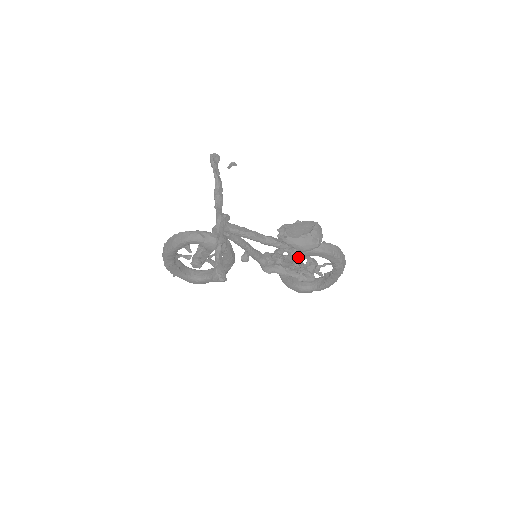
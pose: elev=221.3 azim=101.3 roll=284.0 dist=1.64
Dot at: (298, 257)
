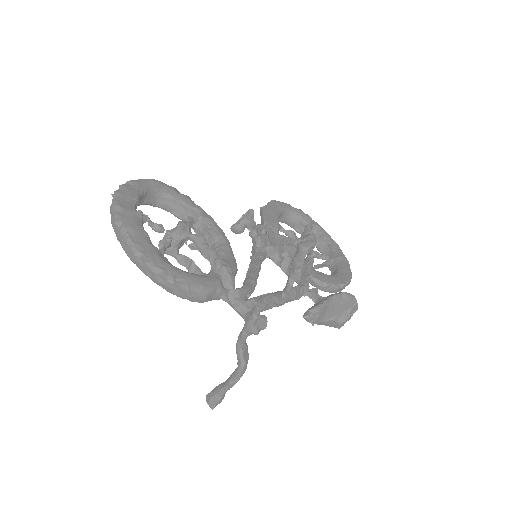
Dot at: occluded
